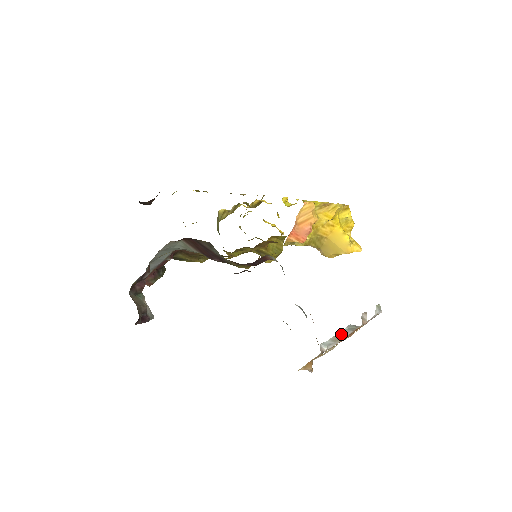
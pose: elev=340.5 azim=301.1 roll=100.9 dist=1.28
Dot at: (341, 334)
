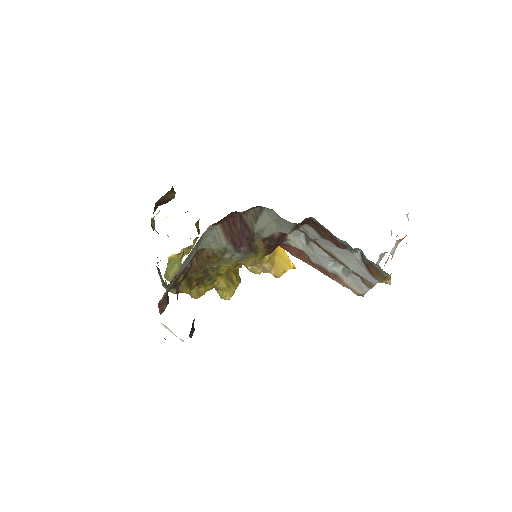
Dot at: occluded
